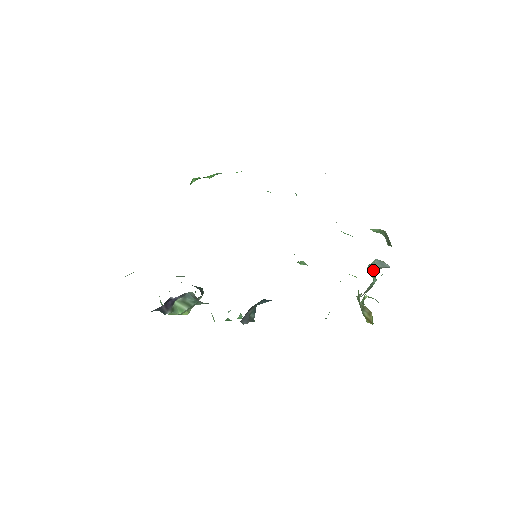
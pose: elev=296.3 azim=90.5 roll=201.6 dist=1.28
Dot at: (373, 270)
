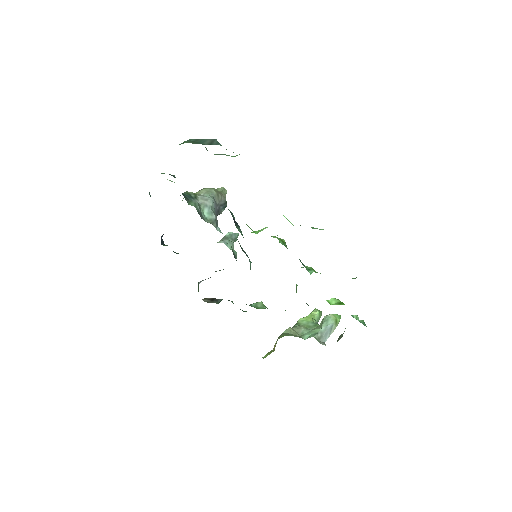
Dot at: (322, 326)
